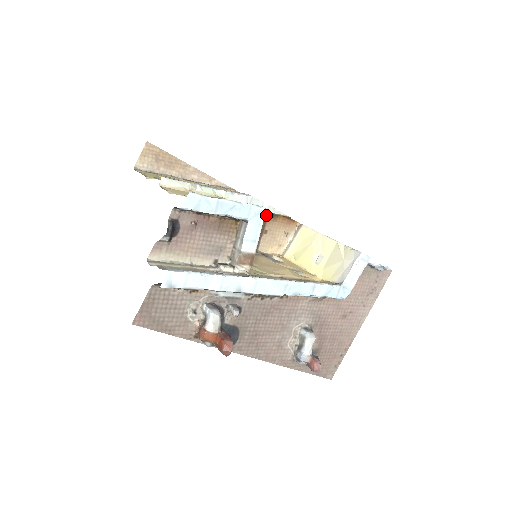
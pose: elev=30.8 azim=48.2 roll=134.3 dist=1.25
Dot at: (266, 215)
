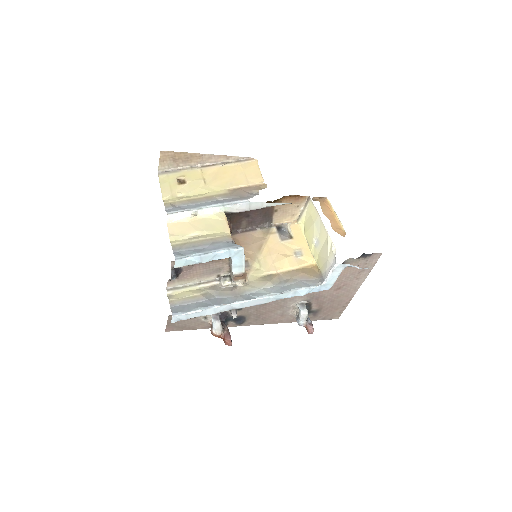
Dot at: occluded
